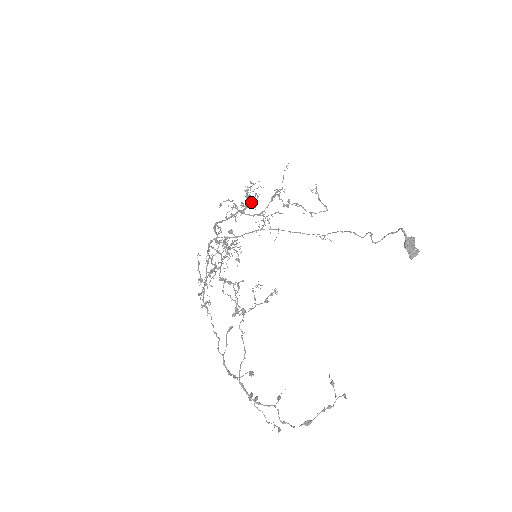
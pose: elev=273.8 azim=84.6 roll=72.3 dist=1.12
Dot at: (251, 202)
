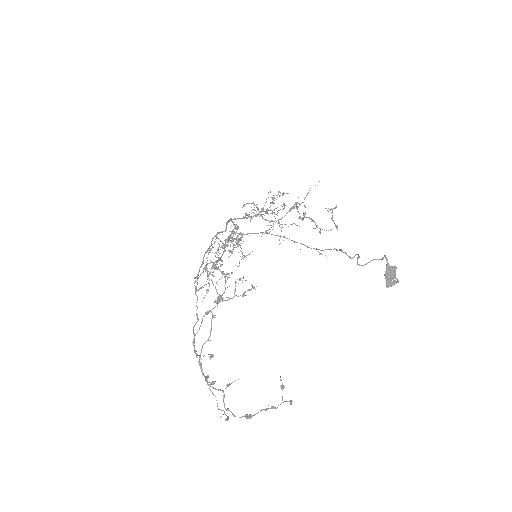
Dot at: (274, 210)
